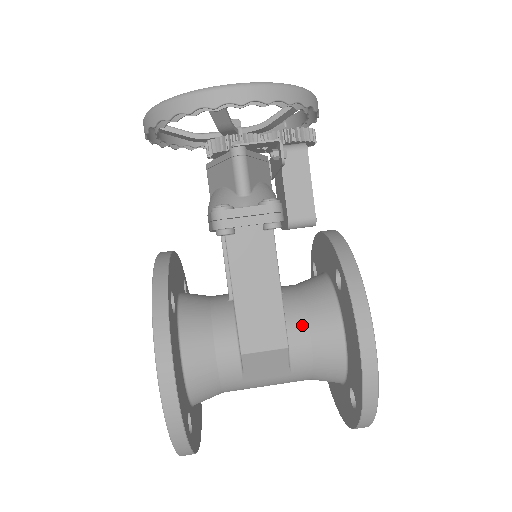
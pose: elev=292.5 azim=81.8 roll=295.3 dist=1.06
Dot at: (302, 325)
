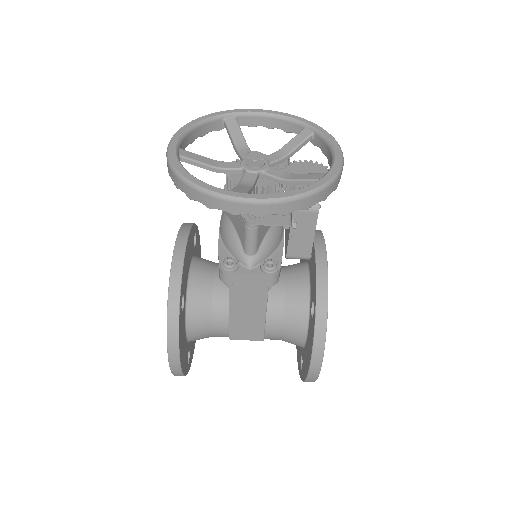
Dot at: (278, 322)
